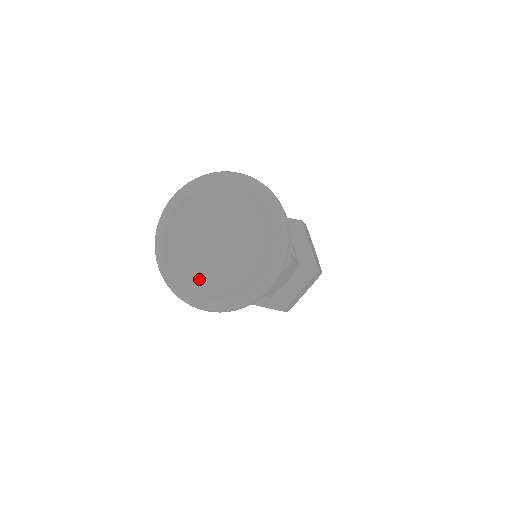
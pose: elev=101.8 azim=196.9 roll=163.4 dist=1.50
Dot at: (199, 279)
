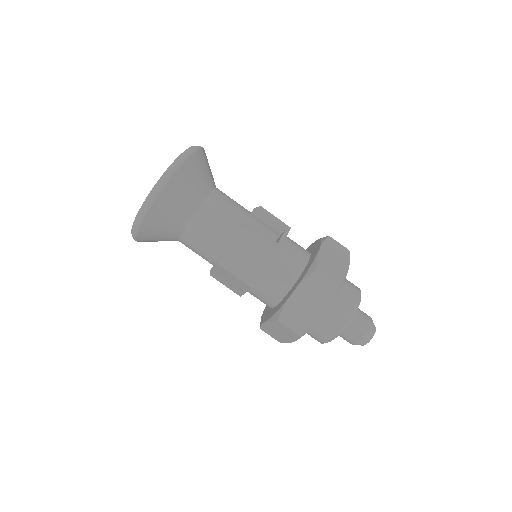
Dot at: occluded
